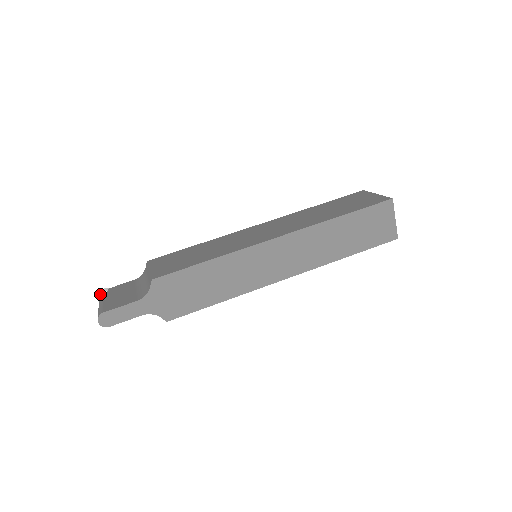
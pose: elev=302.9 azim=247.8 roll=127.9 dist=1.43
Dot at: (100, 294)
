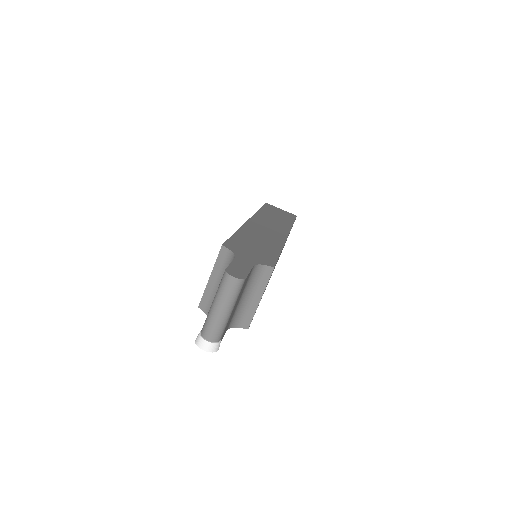
Dot at: (200, 335)
